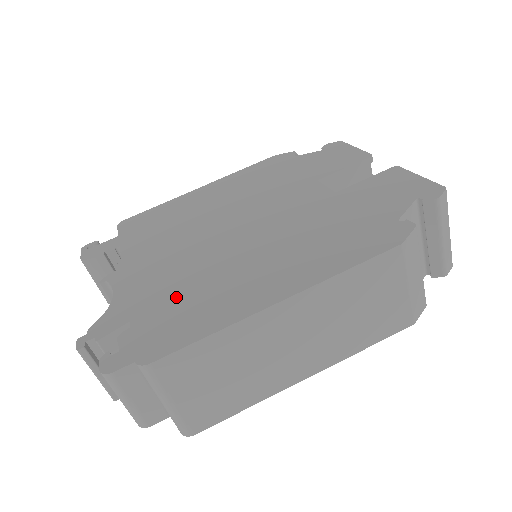
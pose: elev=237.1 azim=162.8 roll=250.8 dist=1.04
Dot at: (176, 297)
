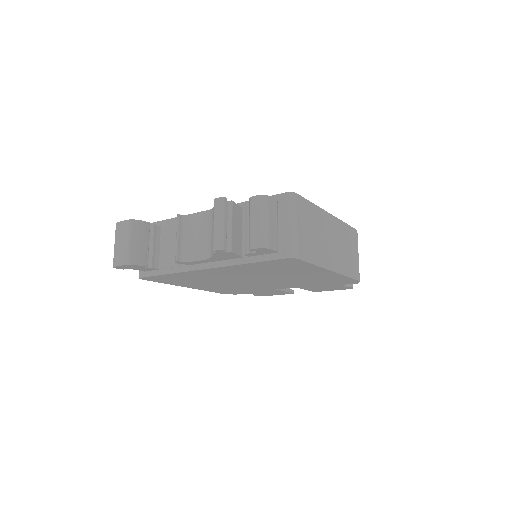
Dot at: occluded
